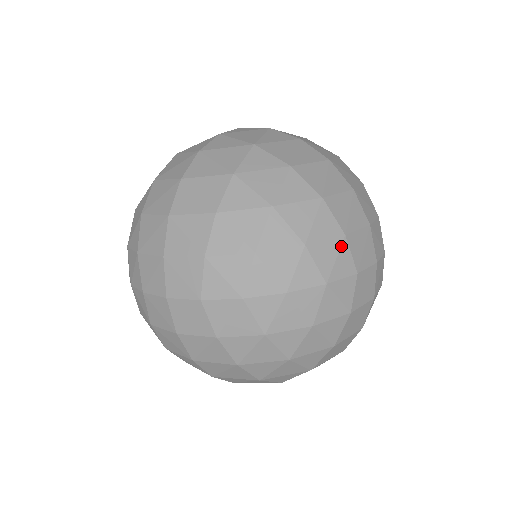
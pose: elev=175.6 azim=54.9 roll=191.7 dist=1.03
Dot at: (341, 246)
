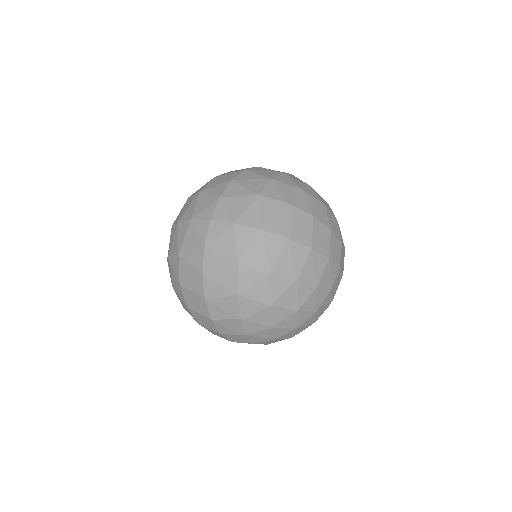
Dot at: (317, 292)
